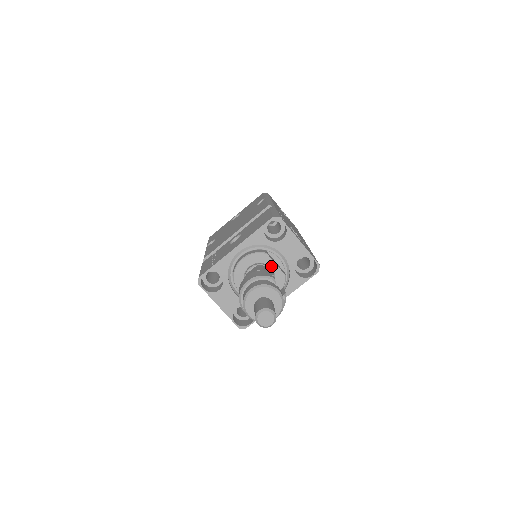
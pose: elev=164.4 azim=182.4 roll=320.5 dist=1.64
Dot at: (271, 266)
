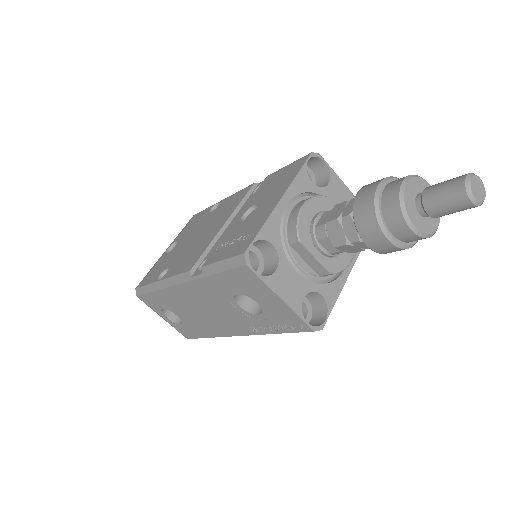
Dot at: occluded
